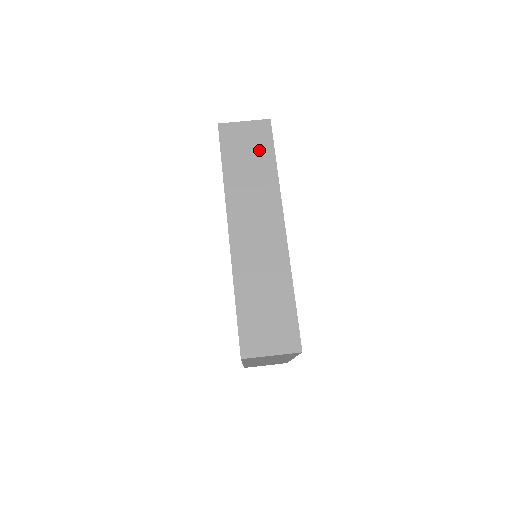
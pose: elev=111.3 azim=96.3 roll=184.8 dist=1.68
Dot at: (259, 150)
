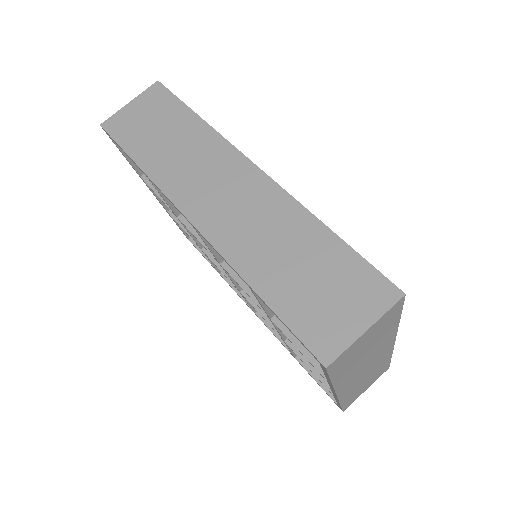
Dot at: (166, 116)
